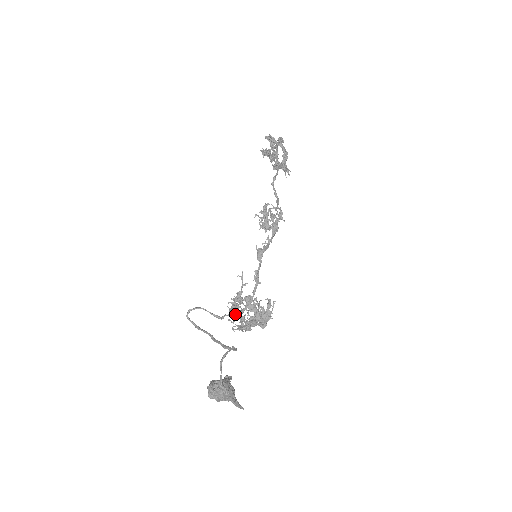
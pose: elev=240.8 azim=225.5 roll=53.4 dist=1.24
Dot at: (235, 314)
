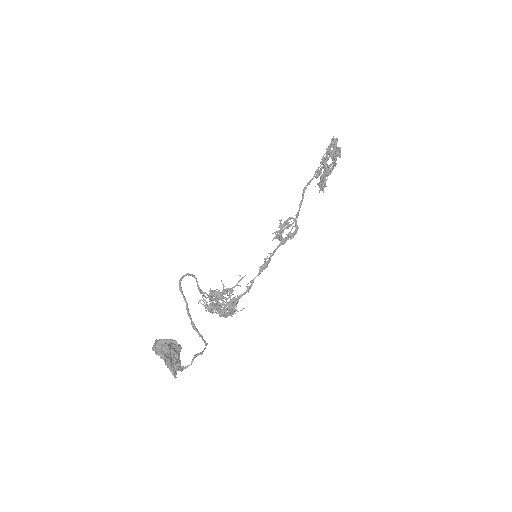
Dot at: (214, 300)
